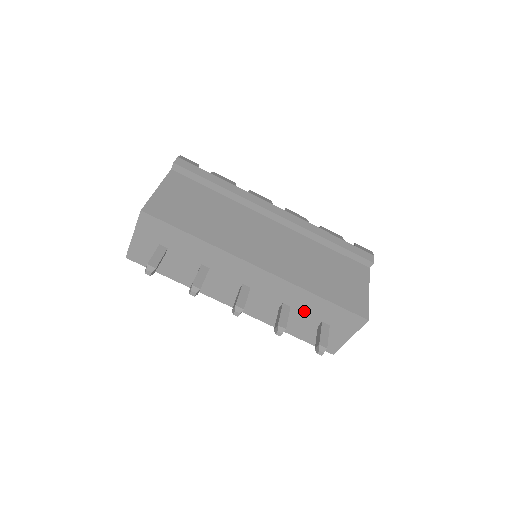
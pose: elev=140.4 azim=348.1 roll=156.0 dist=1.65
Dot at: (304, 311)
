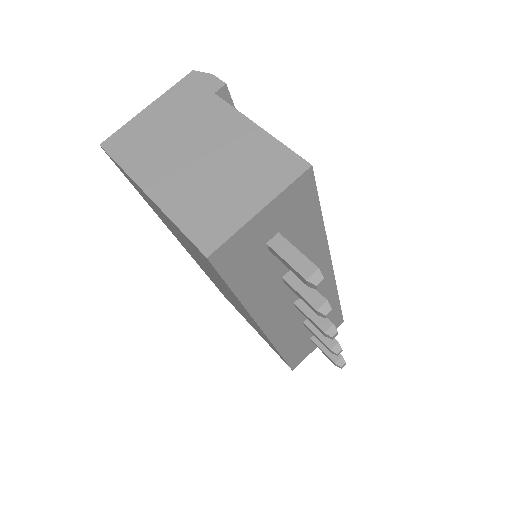
Dot at: occluded
